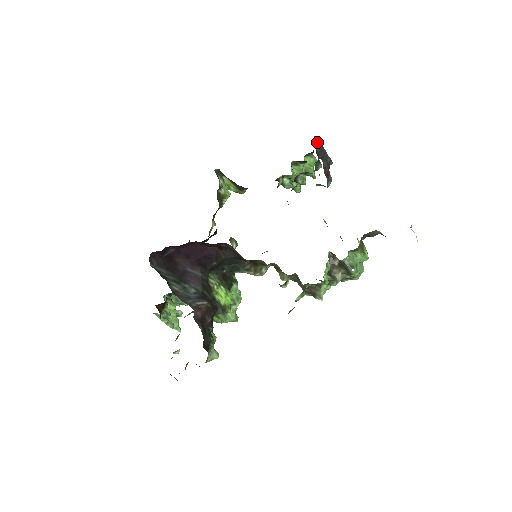
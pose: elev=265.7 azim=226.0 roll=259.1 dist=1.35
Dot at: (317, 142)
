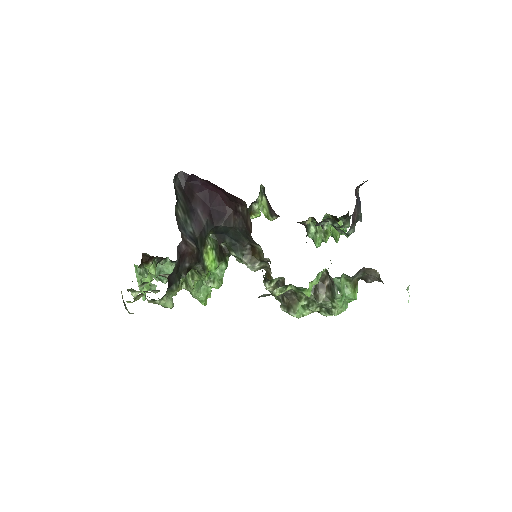
Dot at: occluded
